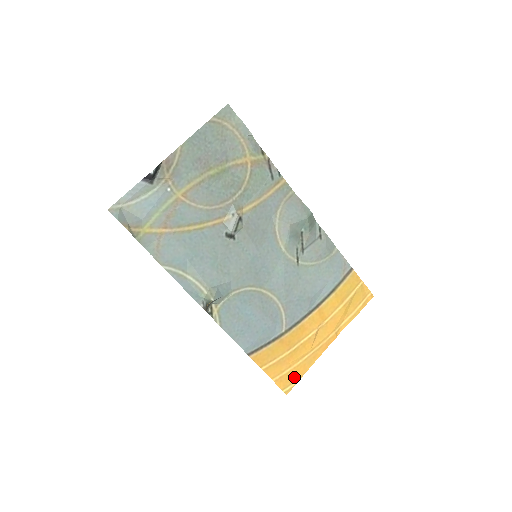
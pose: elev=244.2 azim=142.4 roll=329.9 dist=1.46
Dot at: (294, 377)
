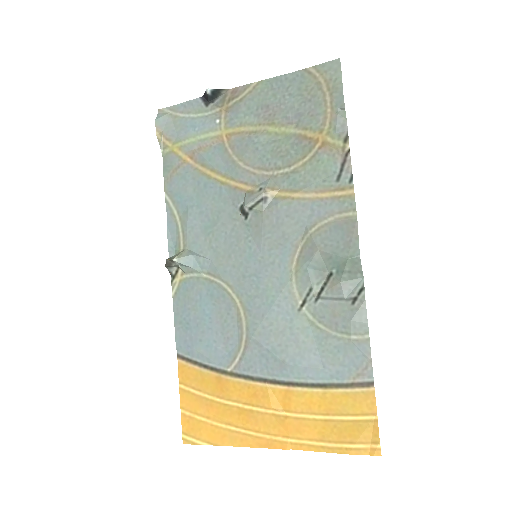
Dot at: (204, 434)
